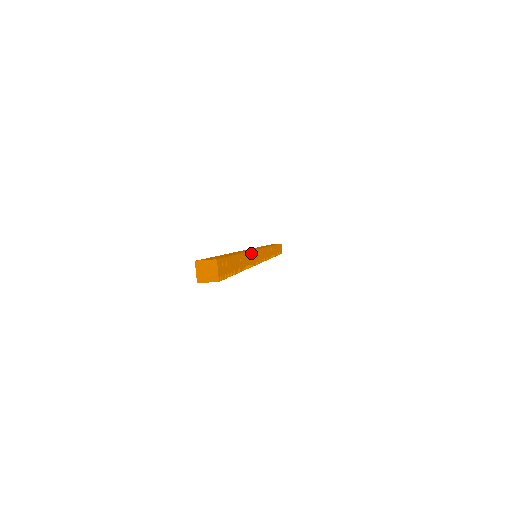
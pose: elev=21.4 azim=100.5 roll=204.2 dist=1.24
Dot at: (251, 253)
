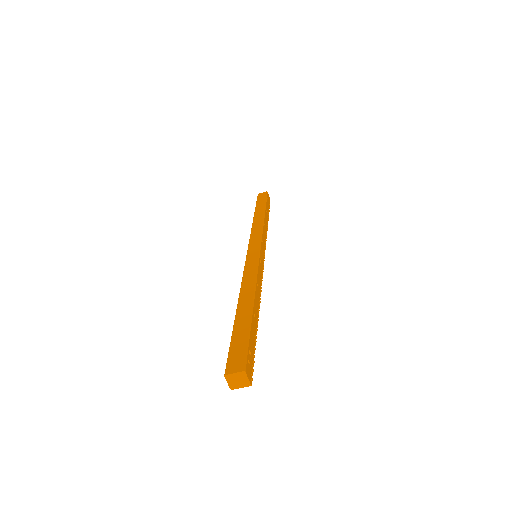
Dot at: (257, 281)
